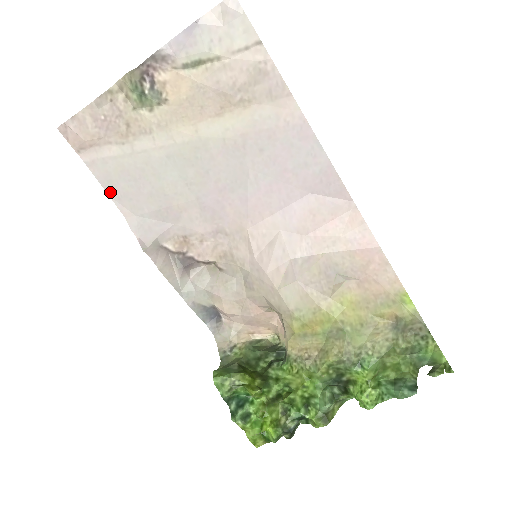
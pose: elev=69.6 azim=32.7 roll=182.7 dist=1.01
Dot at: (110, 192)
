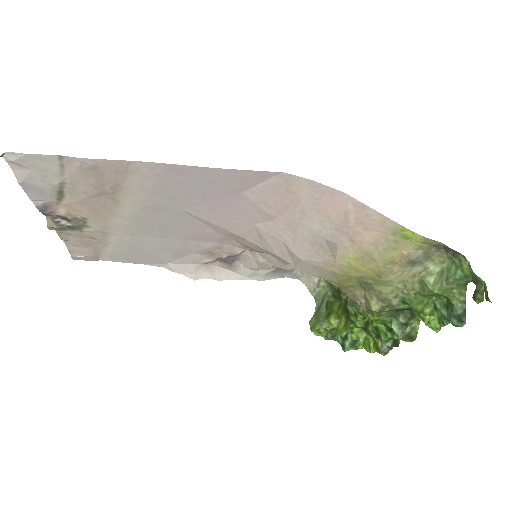
Dot at: (140, 263)
